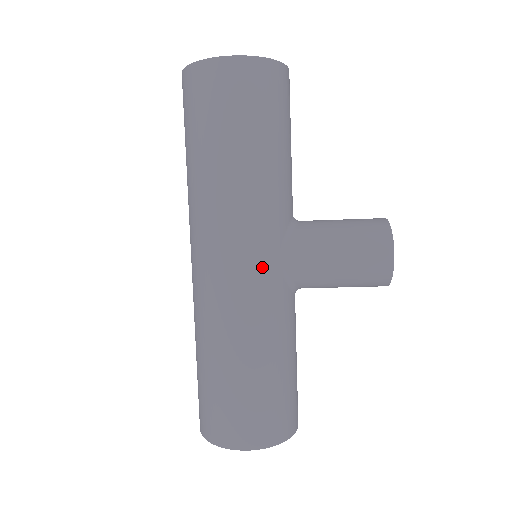
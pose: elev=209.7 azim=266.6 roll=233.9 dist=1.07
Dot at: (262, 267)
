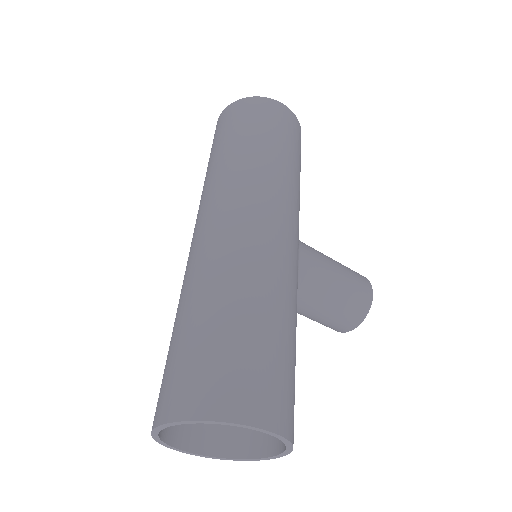
Dot at: (293, 241)
